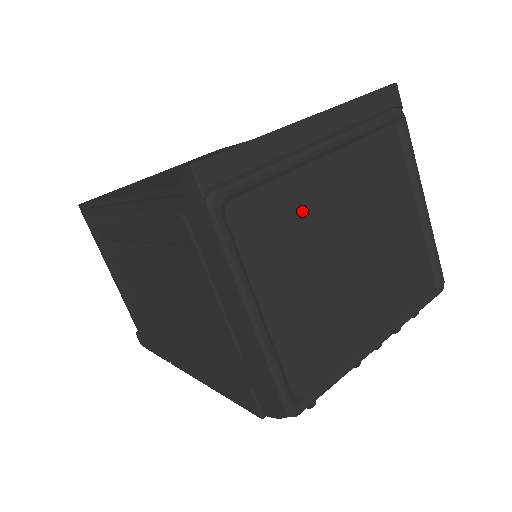
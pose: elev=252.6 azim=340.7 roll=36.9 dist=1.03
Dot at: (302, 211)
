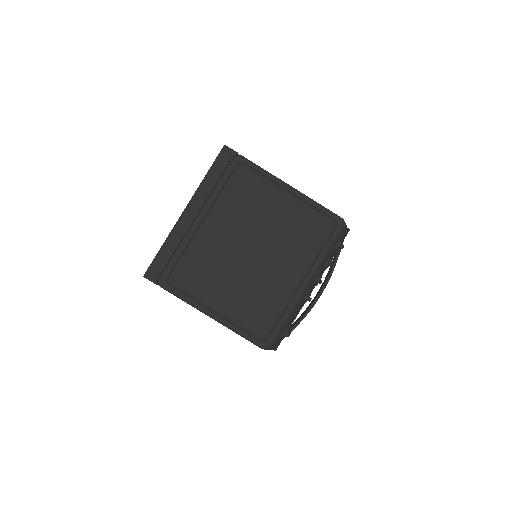
Dot at: (210, 254)
